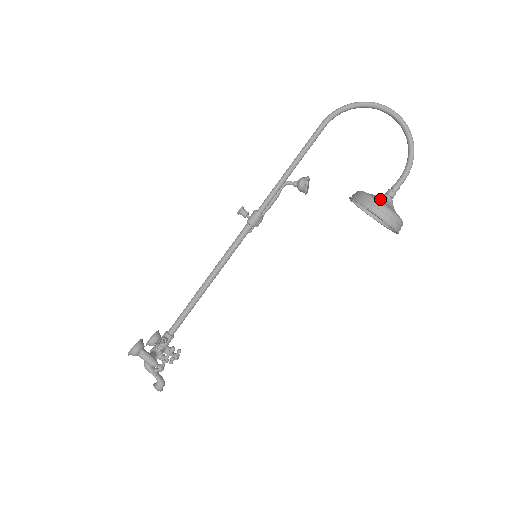
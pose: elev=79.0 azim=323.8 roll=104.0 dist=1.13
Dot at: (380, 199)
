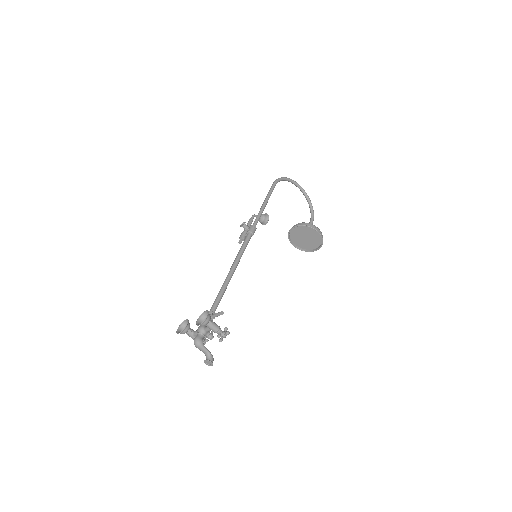
Dot at: occluded
